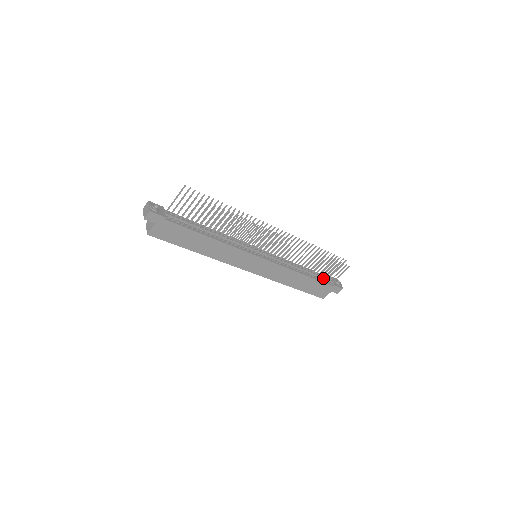
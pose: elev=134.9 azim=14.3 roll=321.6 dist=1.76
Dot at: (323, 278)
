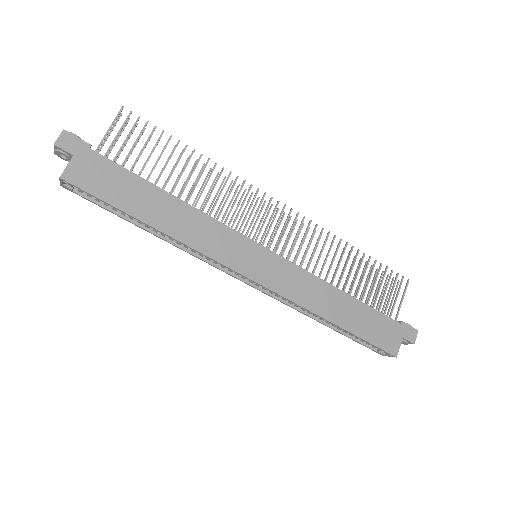
Dot at: occluded
